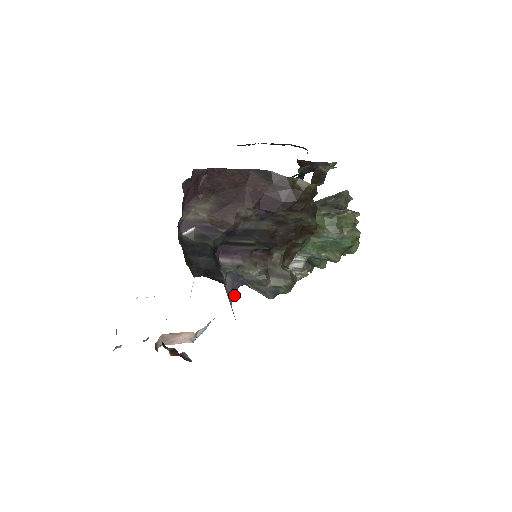
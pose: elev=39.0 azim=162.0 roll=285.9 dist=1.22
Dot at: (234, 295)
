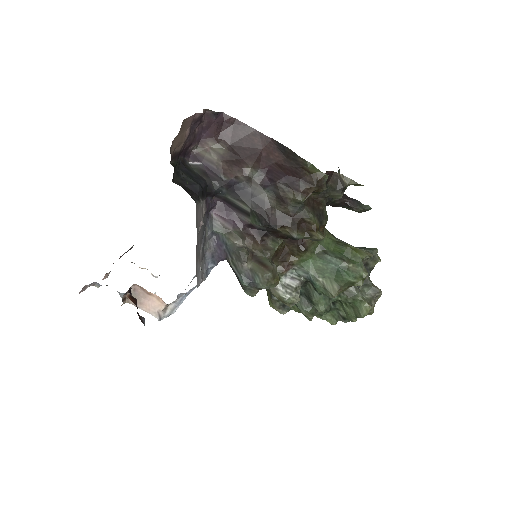
Dot at: (212, 266)
